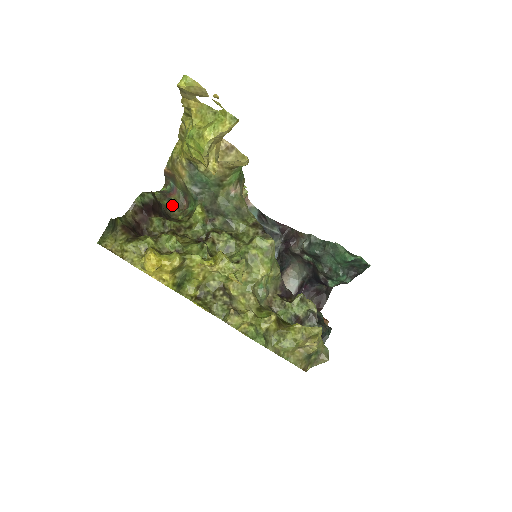
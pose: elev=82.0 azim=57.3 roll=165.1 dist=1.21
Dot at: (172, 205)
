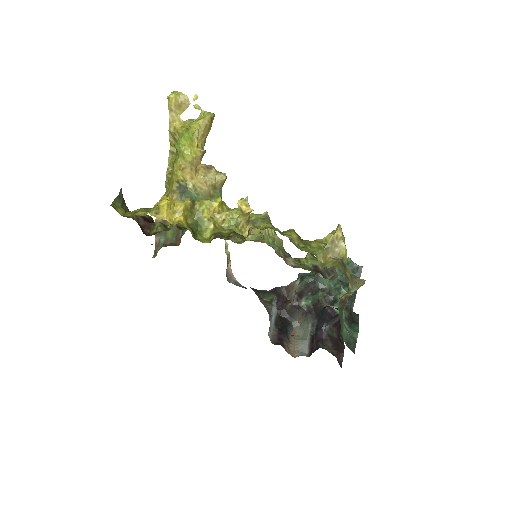
Dot at: (166, 245)
